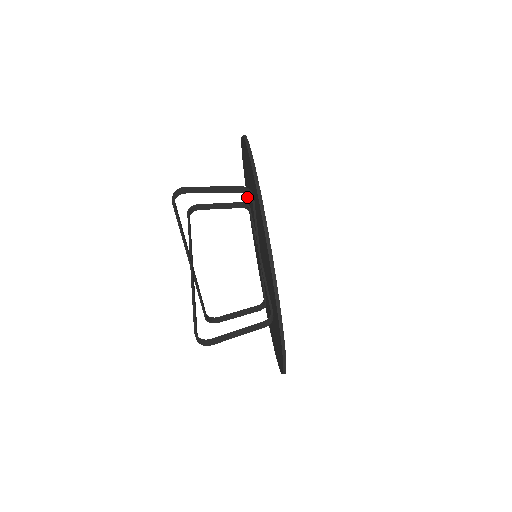
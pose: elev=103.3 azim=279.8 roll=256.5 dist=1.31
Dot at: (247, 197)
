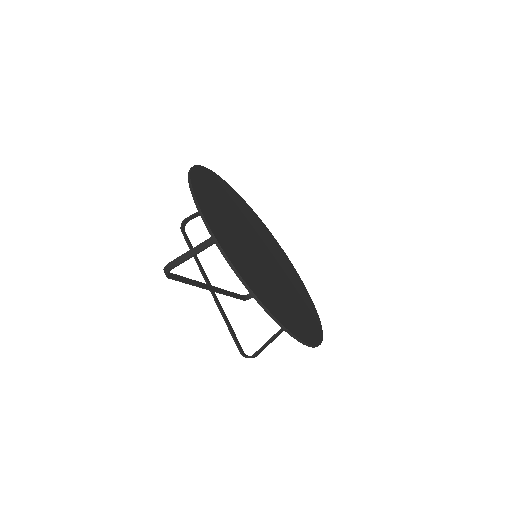
Dot at: occluded
